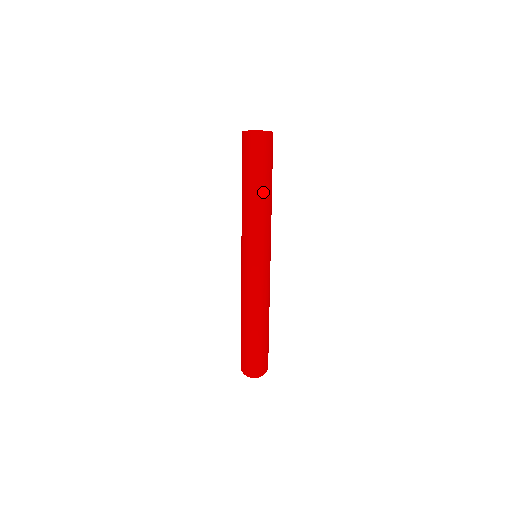
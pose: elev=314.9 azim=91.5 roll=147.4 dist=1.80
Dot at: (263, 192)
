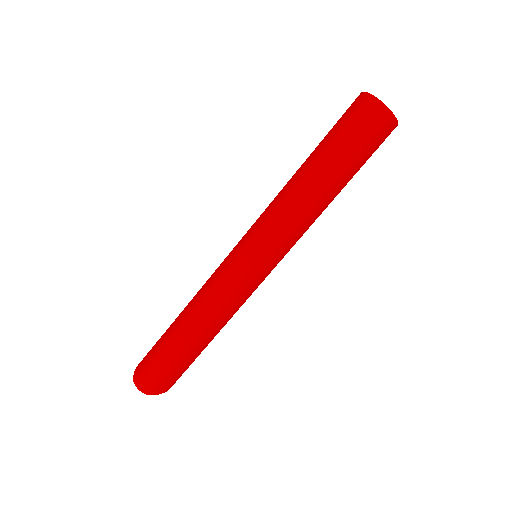
Dot at: (324, 185)
